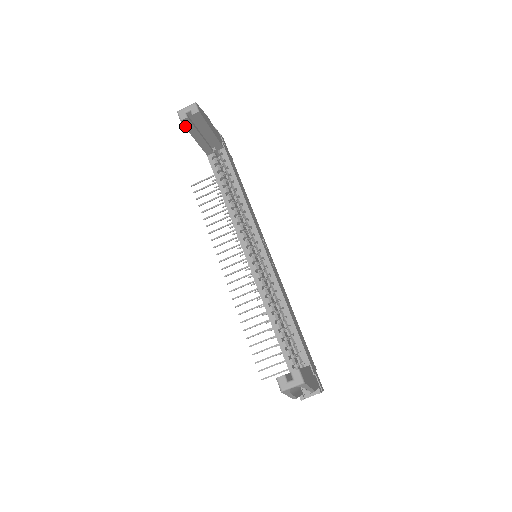
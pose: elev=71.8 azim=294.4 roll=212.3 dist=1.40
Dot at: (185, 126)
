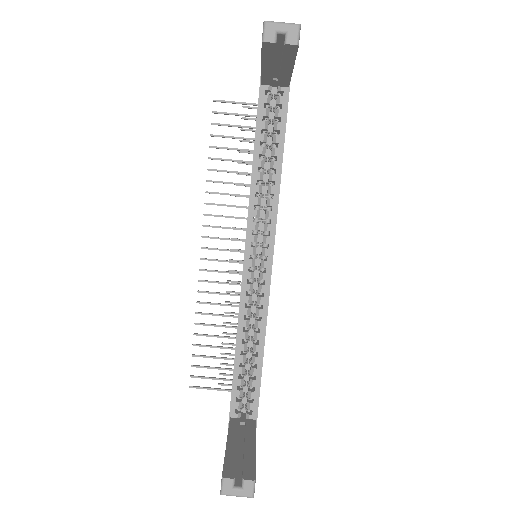
Dot at: (263, 49)
